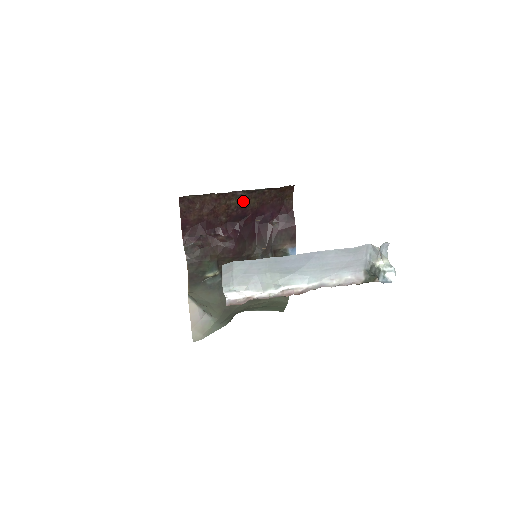
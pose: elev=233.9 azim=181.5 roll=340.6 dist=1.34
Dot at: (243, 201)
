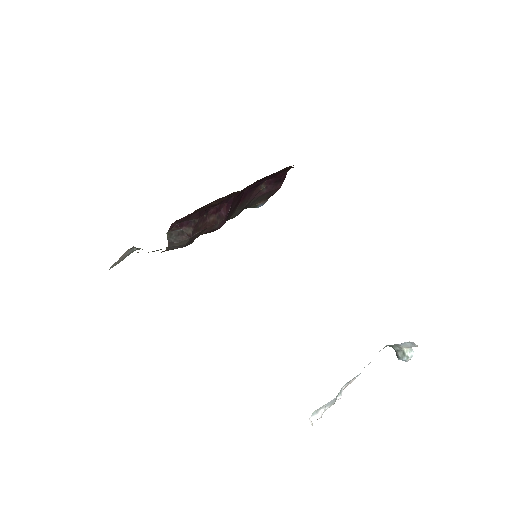
Dot at: occluded
